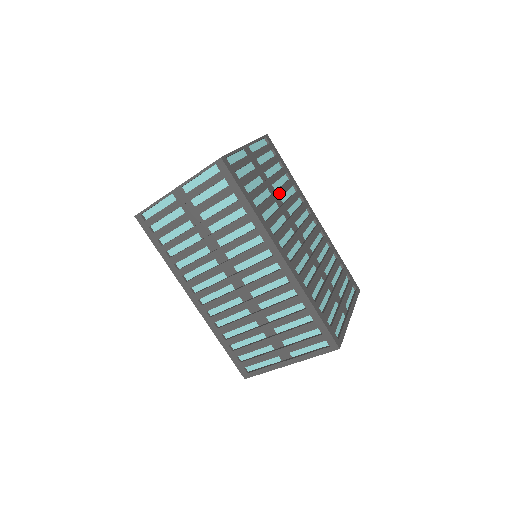
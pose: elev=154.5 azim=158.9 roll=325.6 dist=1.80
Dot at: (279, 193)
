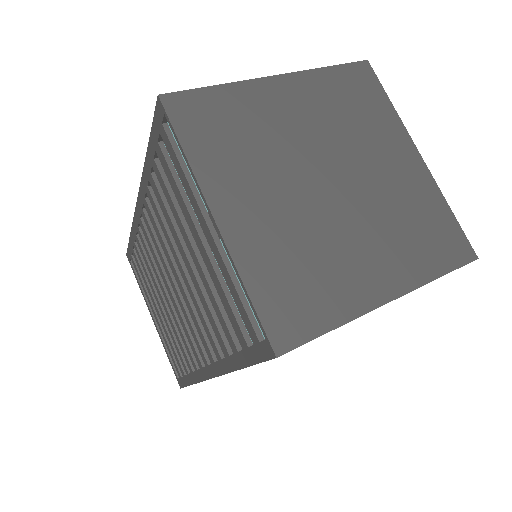
Dot at: occluded
